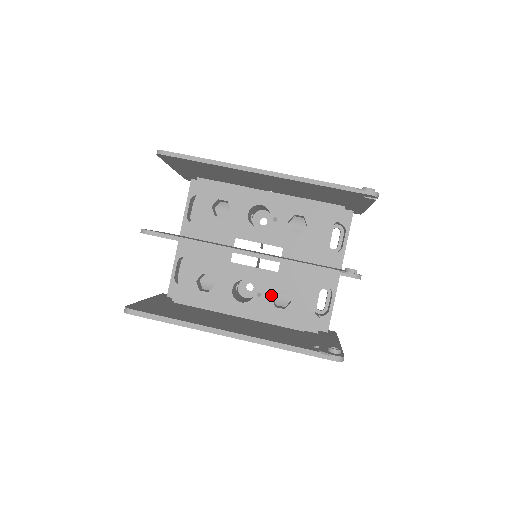
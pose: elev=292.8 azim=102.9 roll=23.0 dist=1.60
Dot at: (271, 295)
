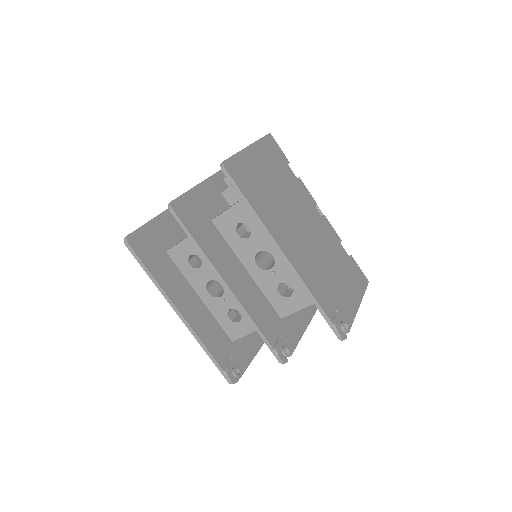
Dot at: (230, 307)
